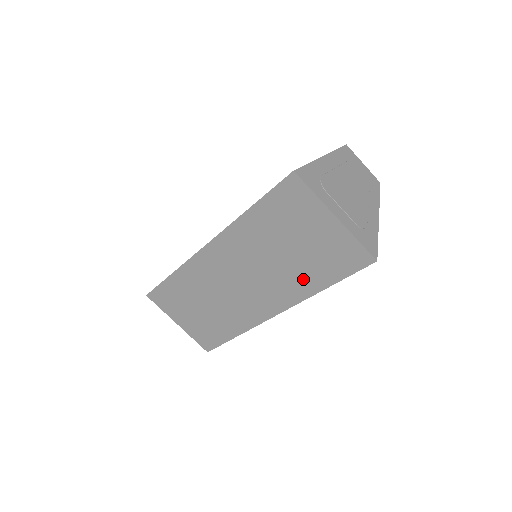
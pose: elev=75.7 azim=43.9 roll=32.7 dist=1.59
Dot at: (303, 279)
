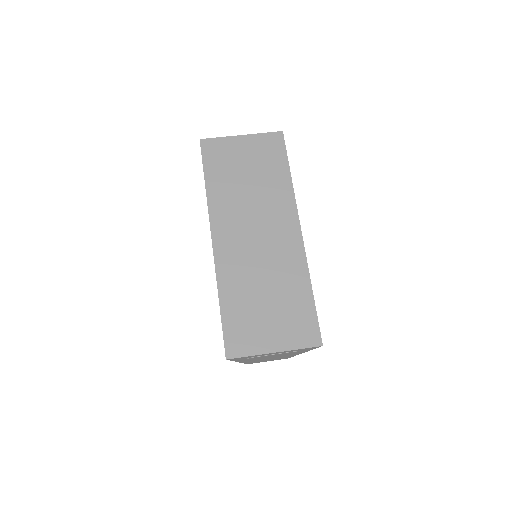
Dot at: (276, 184)
